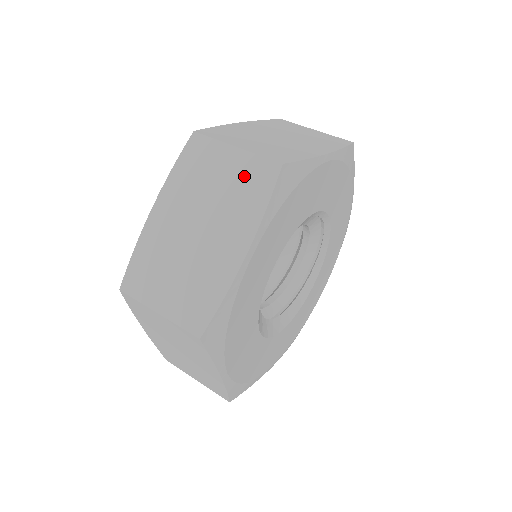
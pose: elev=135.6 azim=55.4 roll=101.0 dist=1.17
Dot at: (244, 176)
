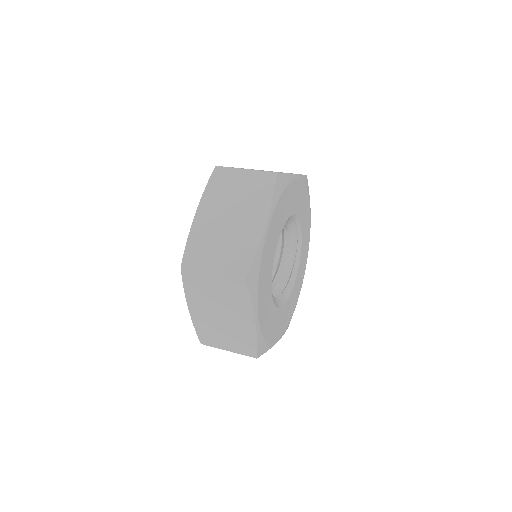
Dot at: (254, 183)
